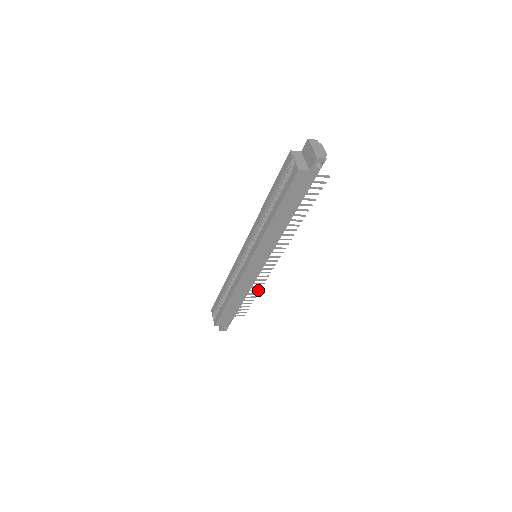
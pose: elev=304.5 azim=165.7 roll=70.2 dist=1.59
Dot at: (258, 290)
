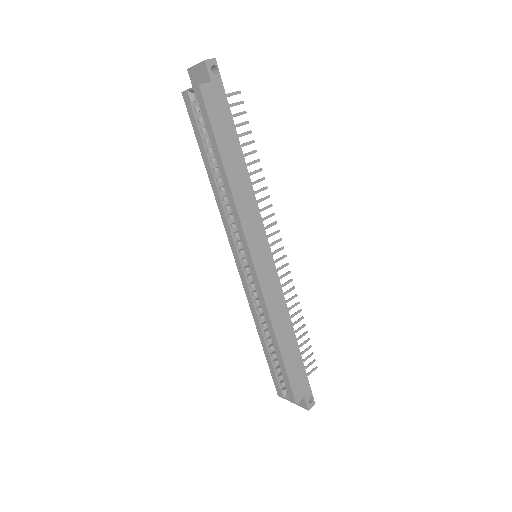
Dot at: (299, 311)
